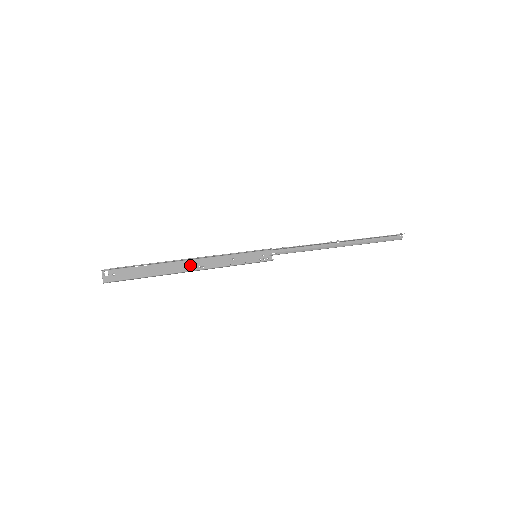
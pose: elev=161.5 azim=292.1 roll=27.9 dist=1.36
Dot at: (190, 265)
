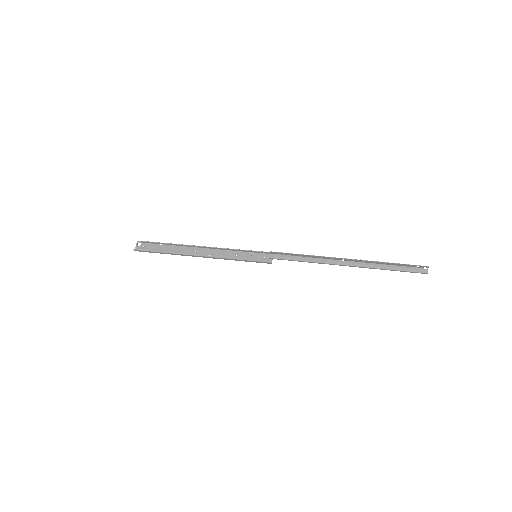
Dot at: (199, 252)
